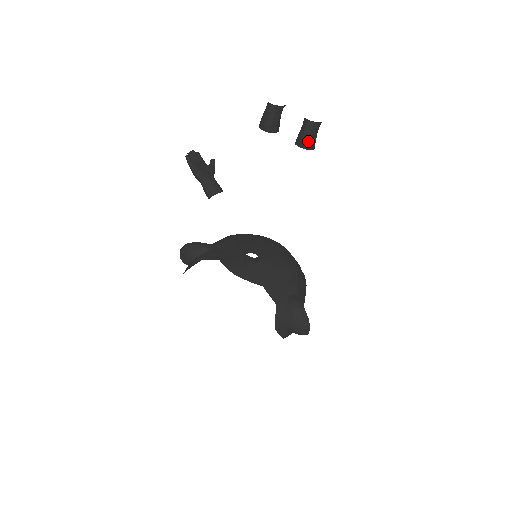
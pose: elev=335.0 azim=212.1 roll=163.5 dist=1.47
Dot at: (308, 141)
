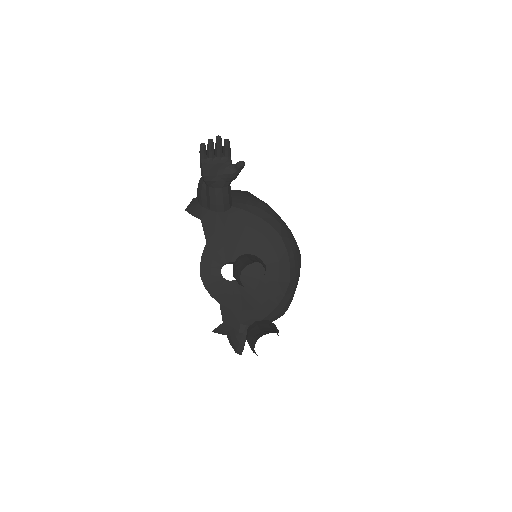
Dot at: occluded
